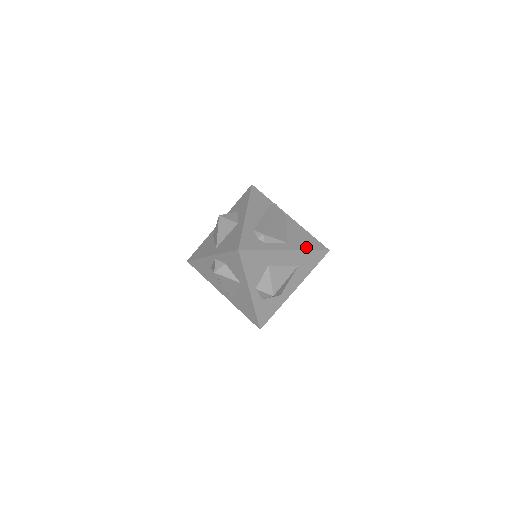
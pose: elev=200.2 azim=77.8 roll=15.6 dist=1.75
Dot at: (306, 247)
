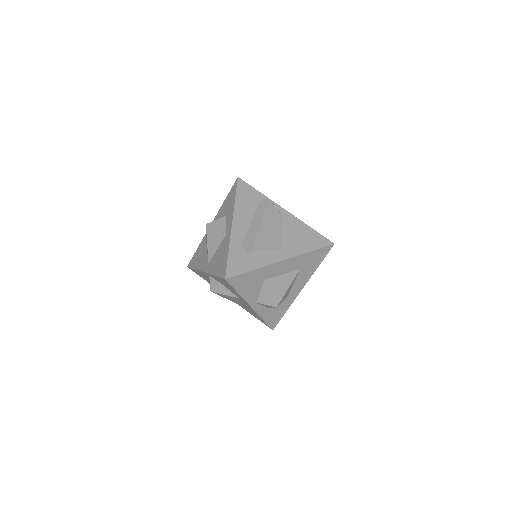
Dot at: (305, 249)
